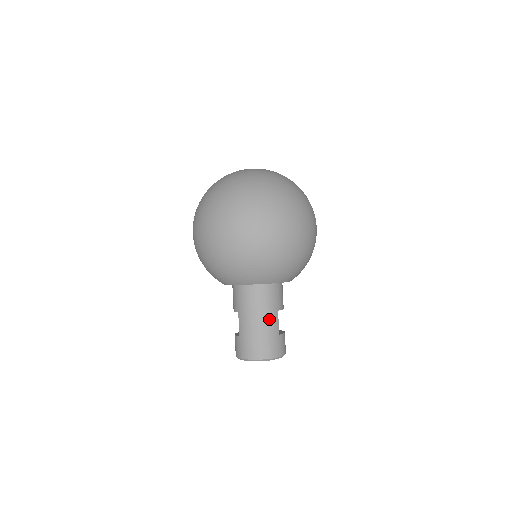
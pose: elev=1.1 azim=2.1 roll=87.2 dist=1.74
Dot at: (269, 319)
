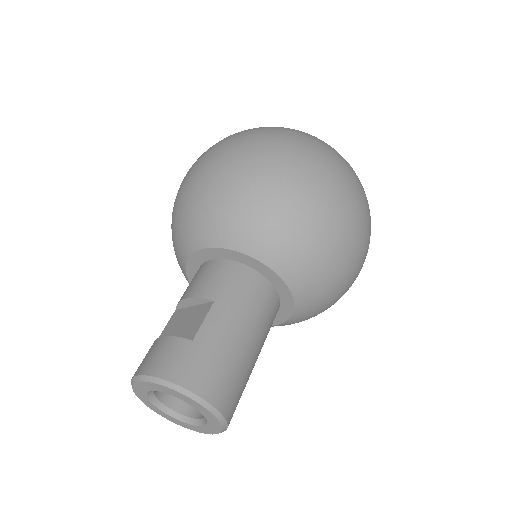
Dot at: (256, 348)
